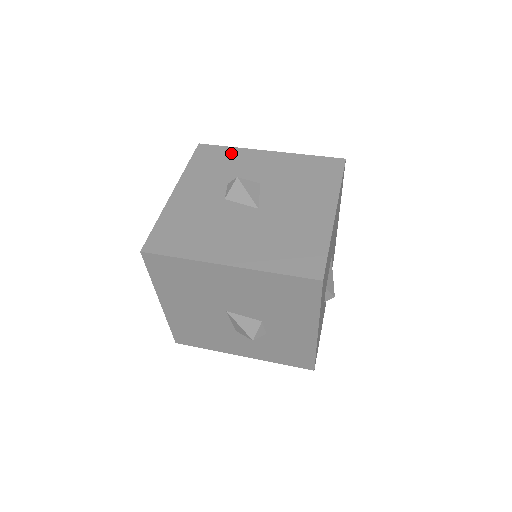
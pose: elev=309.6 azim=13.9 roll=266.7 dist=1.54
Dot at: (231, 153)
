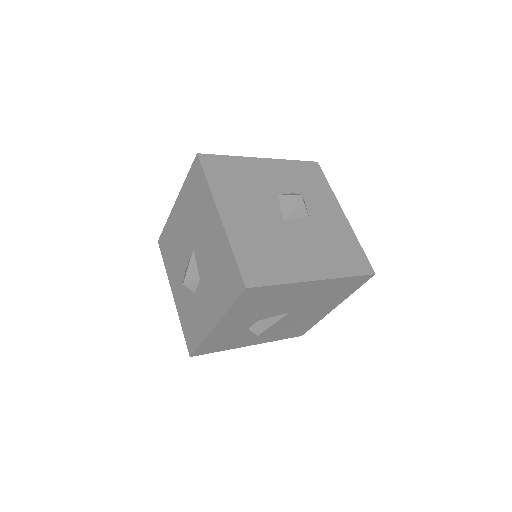
Dot at: (324, 187)
